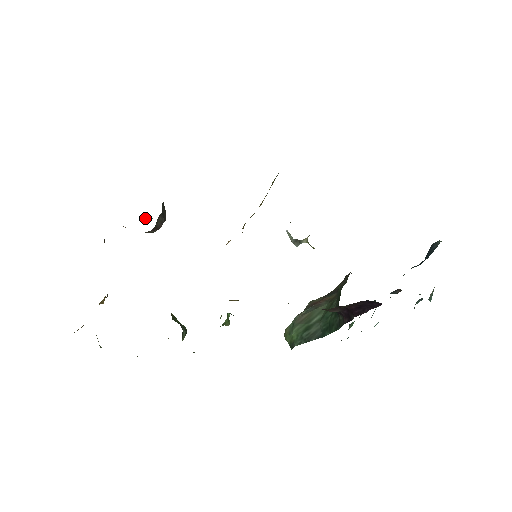
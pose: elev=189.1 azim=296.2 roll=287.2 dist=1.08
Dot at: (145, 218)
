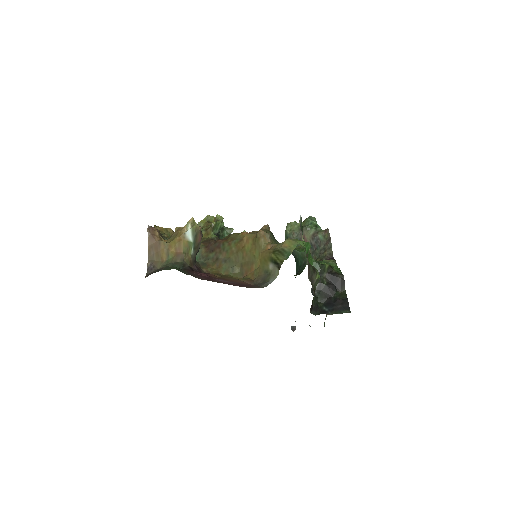
Dot at: occluded
